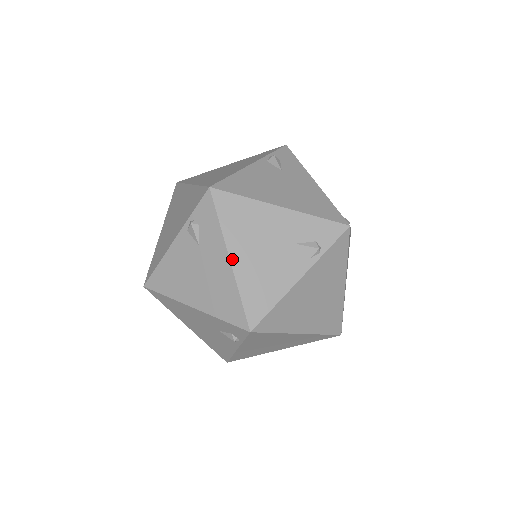
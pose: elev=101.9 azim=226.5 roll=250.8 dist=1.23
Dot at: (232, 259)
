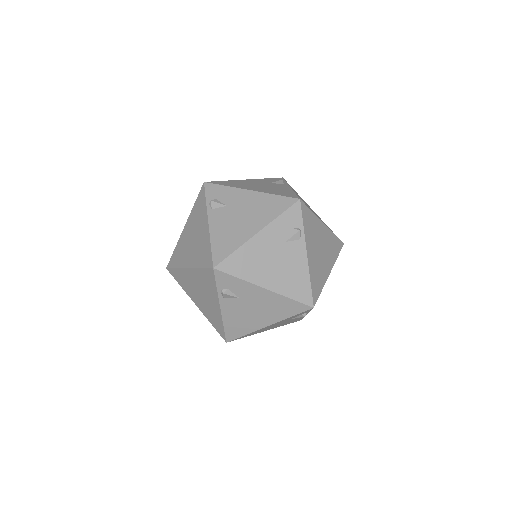
Dot at: (266, 287)
